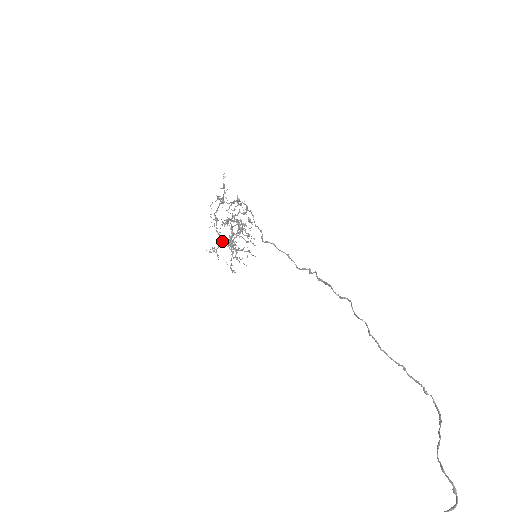
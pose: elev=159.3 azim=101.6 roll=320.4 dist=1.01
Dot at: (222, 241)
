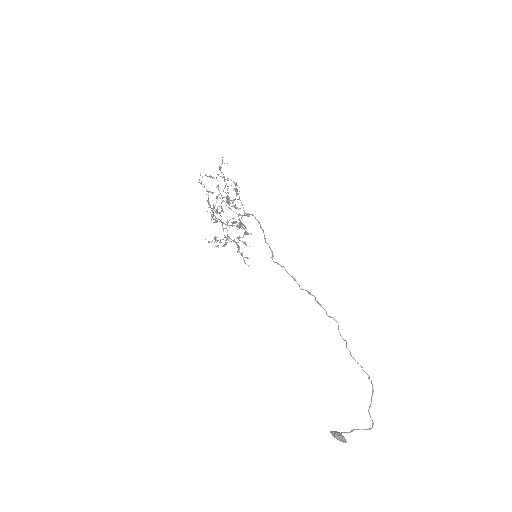
Dot at: (224, 237)
